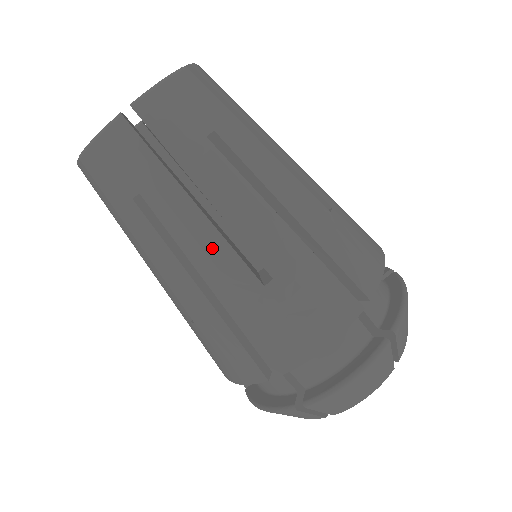
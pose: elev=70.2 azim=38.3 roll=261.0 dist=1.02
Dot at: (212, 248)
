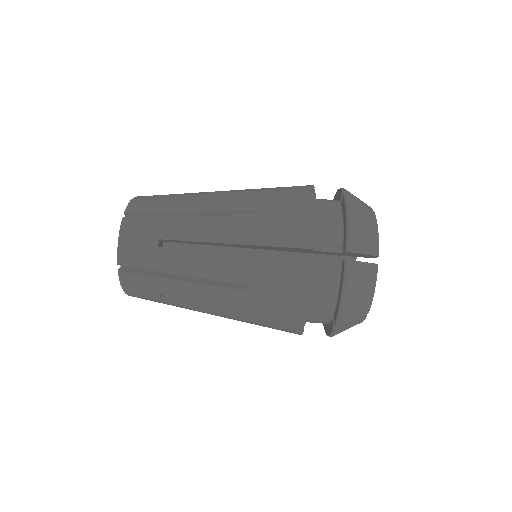
Dot at: (210, 294)
